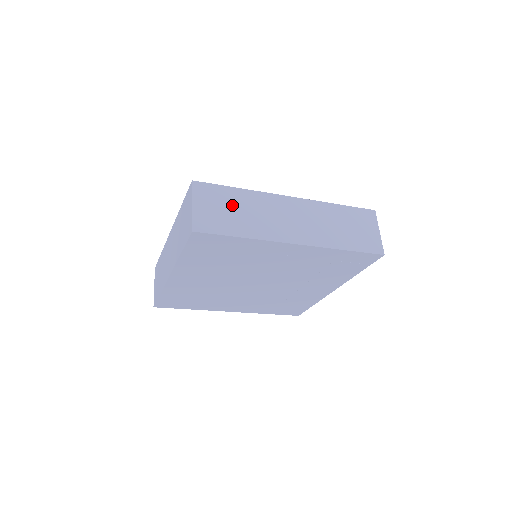
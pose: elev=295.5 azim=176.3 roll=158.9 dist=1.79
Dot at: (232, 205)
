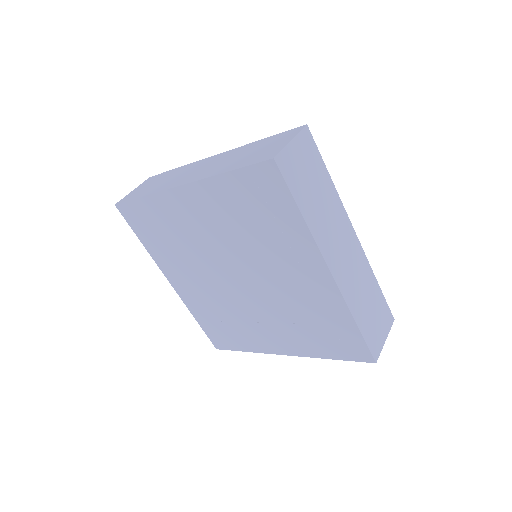
Dot at: (316, 181)
